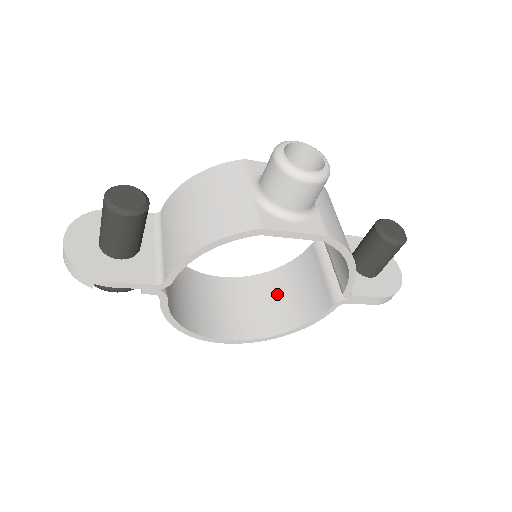
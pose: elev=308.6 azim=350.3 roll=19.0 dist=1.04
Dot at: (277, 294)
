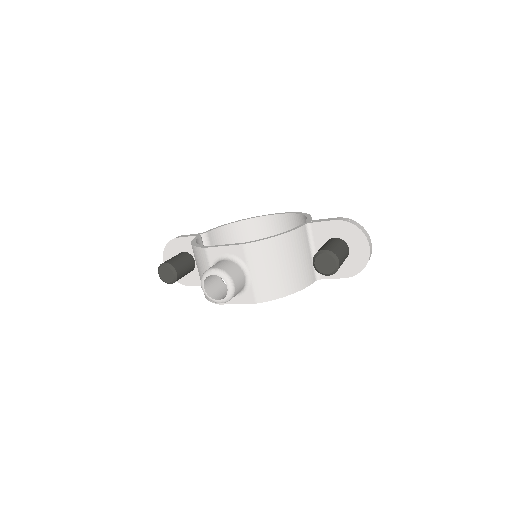
Dot at: occluded
